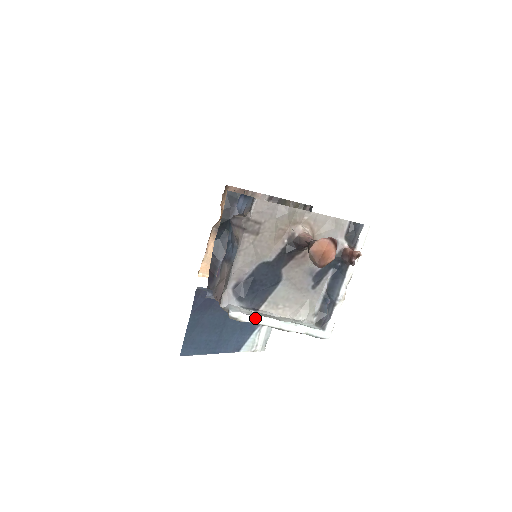
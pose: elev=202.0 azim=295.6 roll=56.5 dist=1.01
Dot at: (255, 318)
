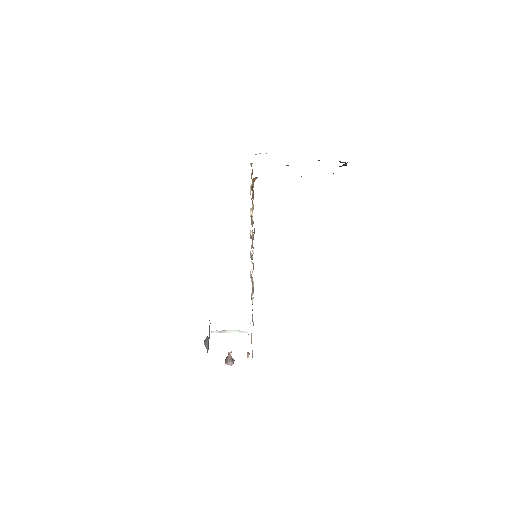
Dot at: occluded
